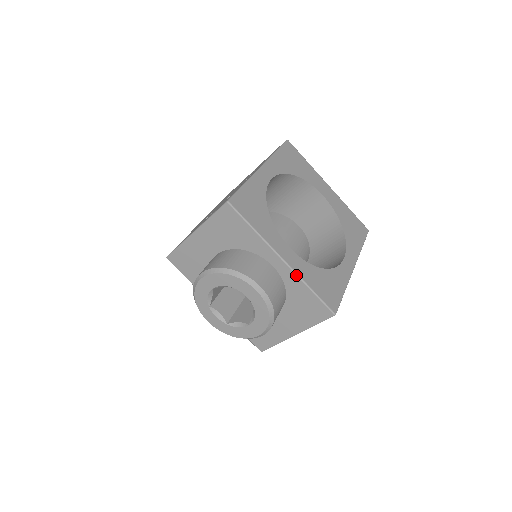
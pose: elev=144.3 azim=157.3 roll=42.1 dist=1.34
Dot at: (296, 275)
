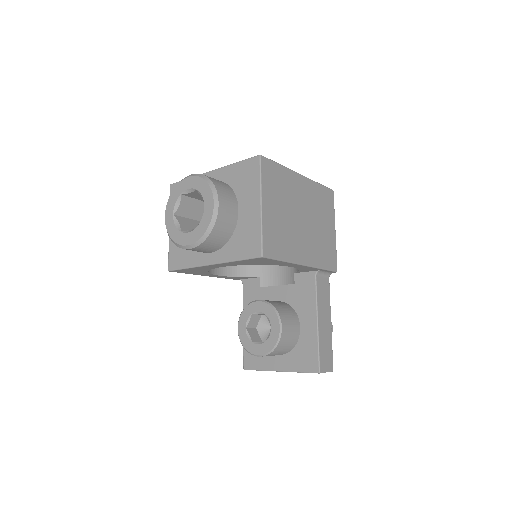
Dot at: (223, 168)
